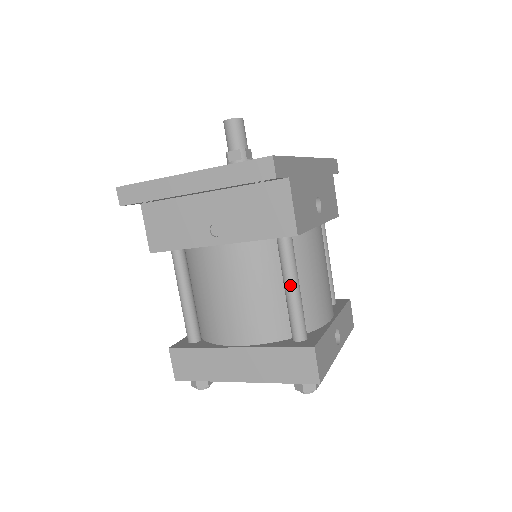
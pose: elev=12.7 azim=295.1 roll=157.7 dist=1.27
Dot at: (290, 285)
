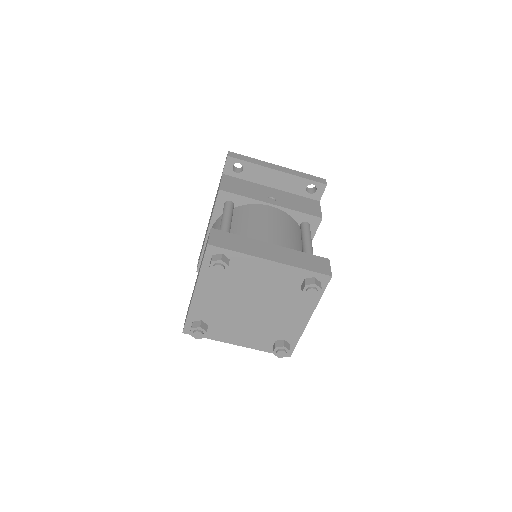
Dot at: (309, 239)
